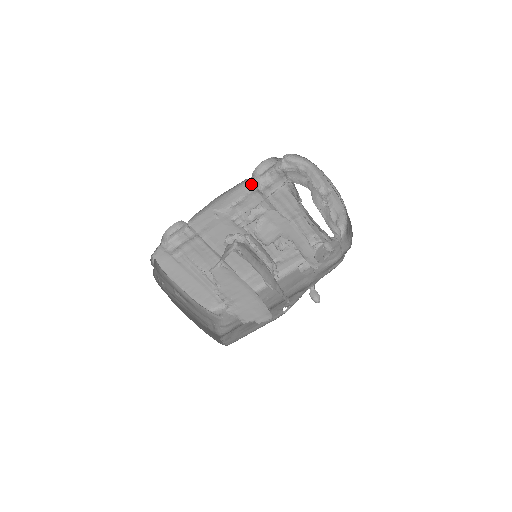
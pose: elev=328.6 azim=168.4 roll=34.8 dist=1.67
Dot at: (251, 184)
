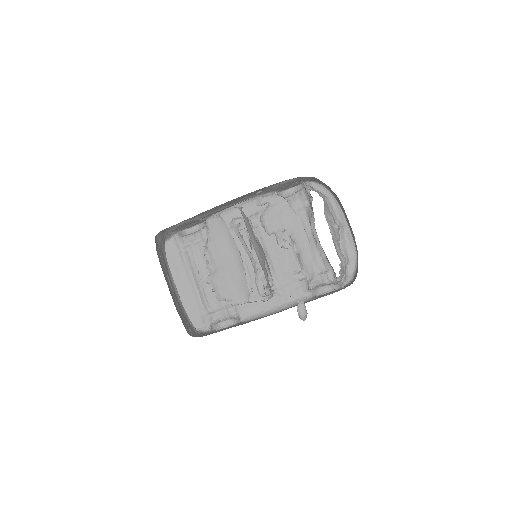
Dot at: occluded
